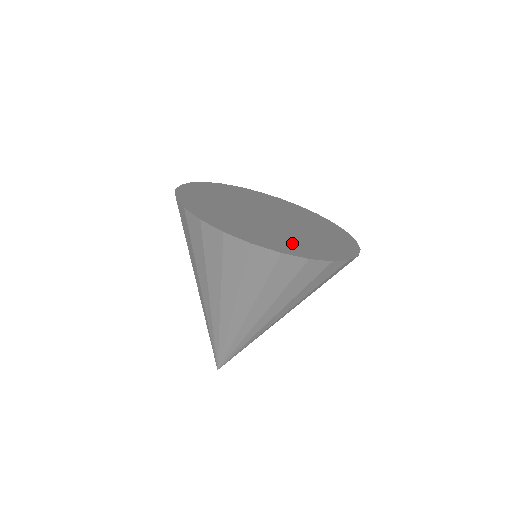
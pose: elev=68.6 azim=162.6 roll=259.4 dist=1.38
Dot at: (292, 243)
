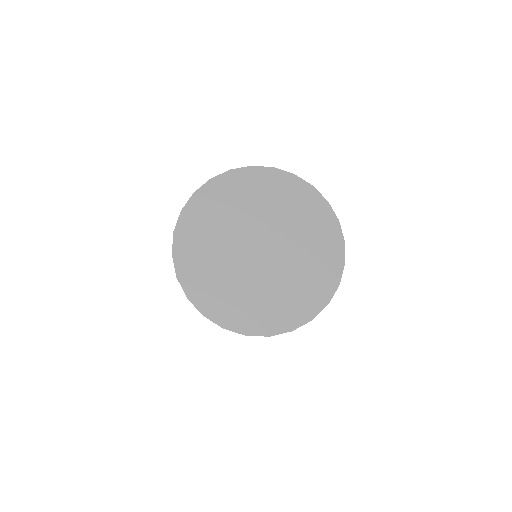
Dot at: (264, 309)
